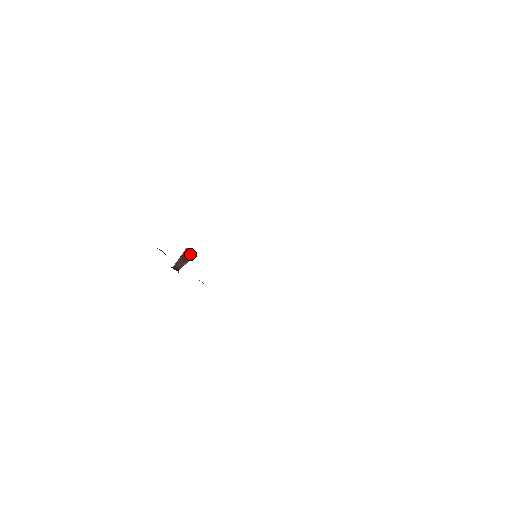
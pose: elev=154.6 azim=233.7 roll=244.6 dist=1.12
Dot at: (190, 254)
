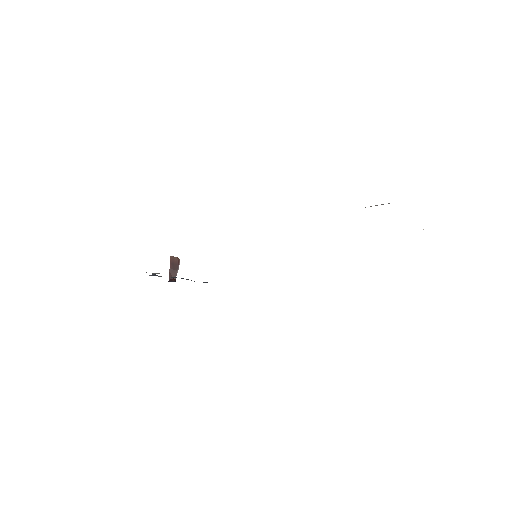
Dot at: (176, 260)
